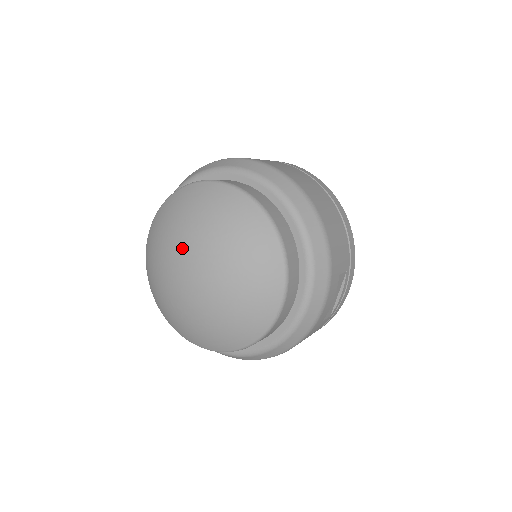
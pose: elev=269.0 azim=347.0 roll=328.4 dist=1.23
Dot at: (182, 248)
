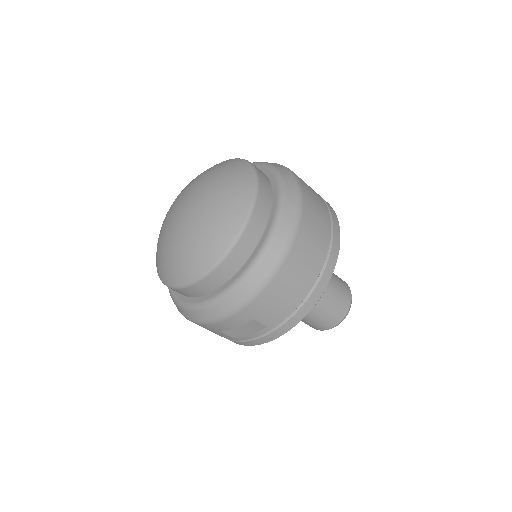
Dot at: (196, 189)
